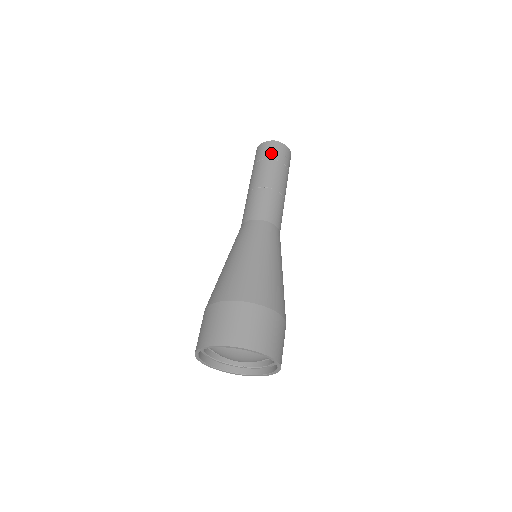
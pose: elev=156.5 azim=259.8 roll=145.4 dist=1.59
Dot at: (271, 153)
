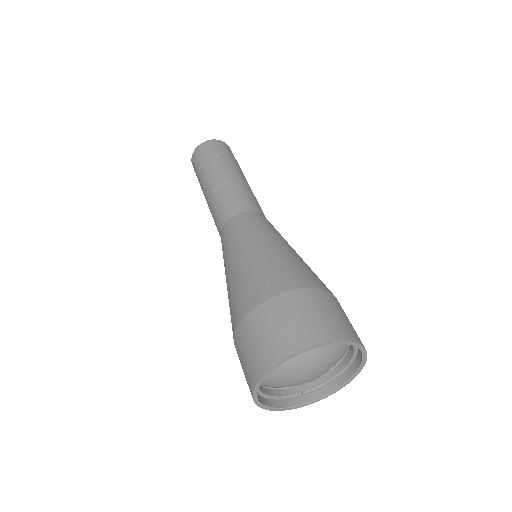
Dot at: (217, 150)
